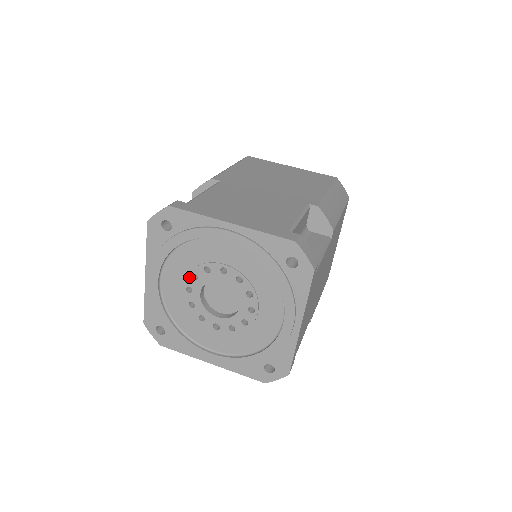
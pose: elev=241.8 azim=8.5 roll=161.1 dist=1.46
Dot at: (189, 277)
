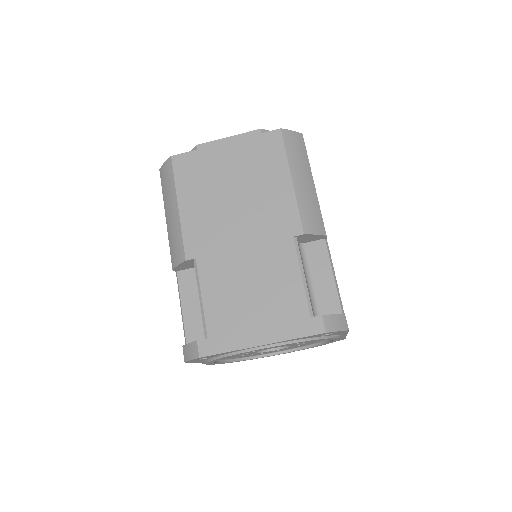
Dot at: occluded
